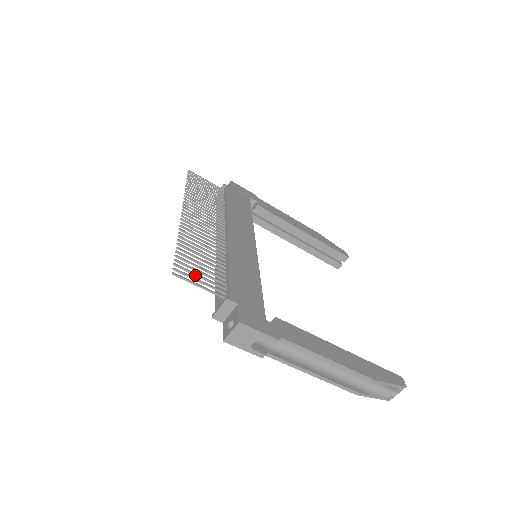
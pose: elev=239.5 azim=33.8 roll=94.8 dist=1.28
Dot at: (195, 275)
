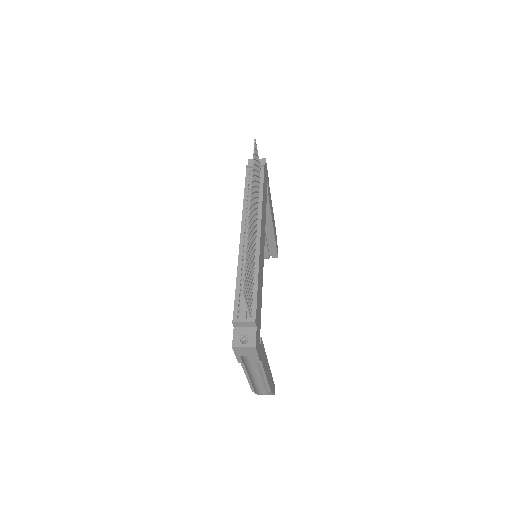
Dot at: (247, 291)
